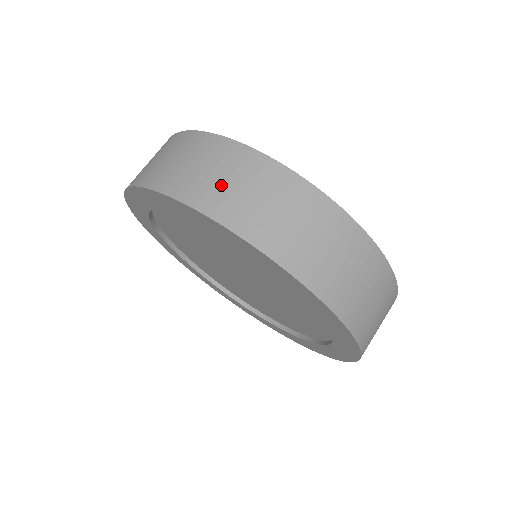
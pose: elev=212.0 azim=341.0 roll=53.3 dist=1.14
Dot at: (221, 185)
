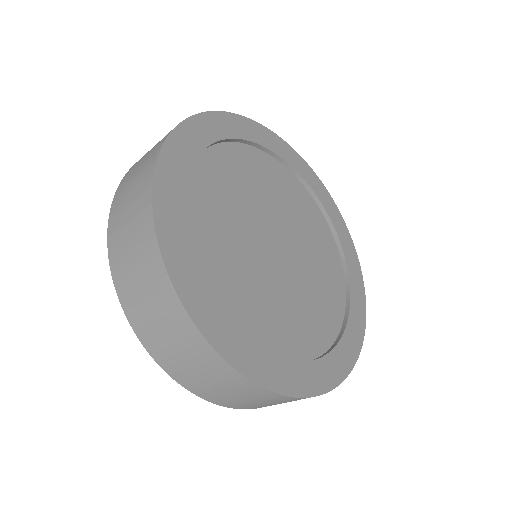
Dot at: (124, 214)
